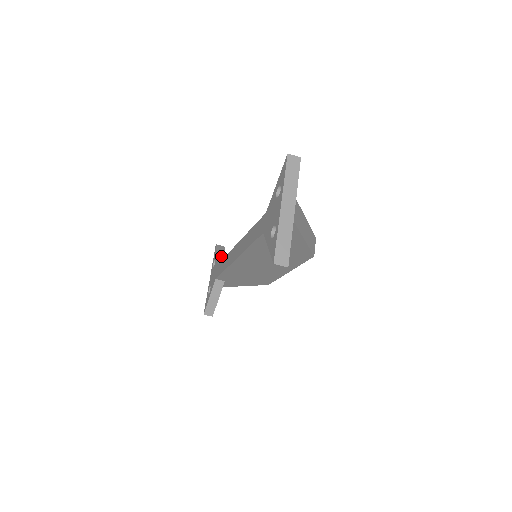
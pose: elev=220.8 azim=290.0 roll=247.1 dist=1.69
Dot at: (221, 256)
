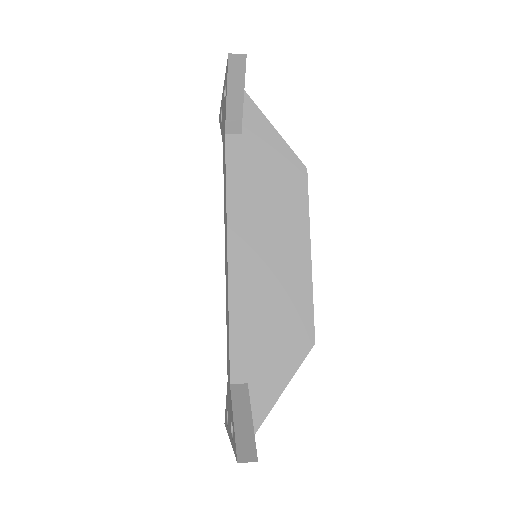
Dot at: (234, 102)
